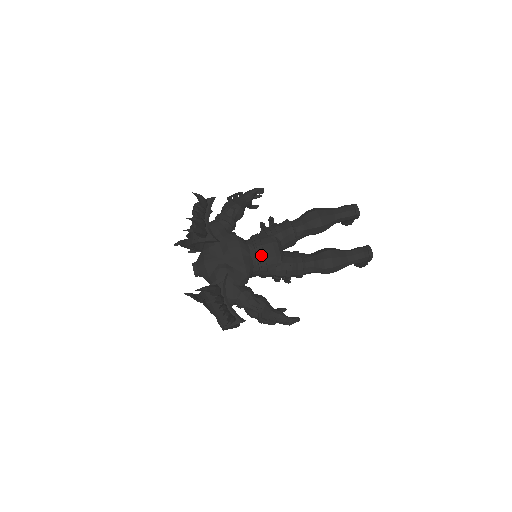
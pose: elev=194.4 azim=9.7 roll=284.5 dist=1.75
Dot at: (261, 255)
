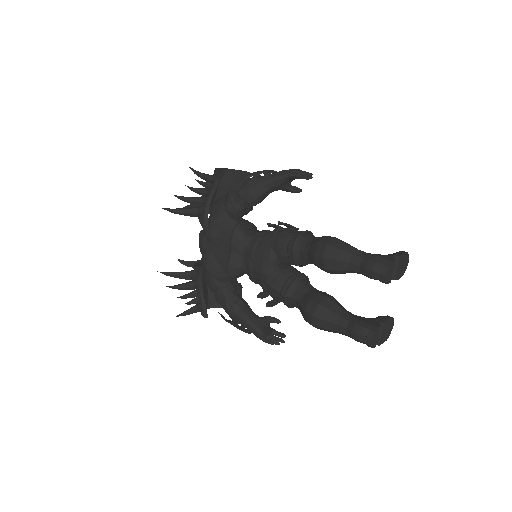
Dot at: (248, 262)
